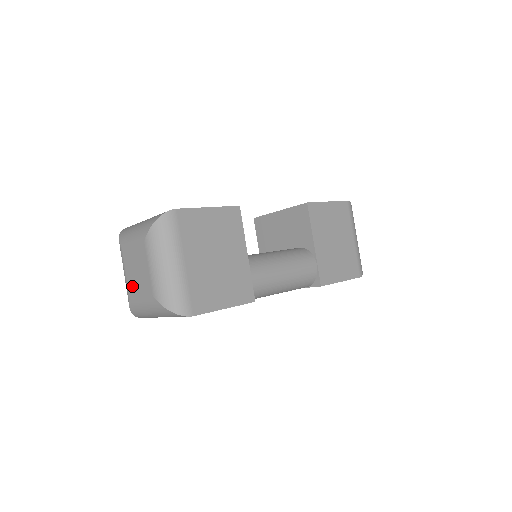
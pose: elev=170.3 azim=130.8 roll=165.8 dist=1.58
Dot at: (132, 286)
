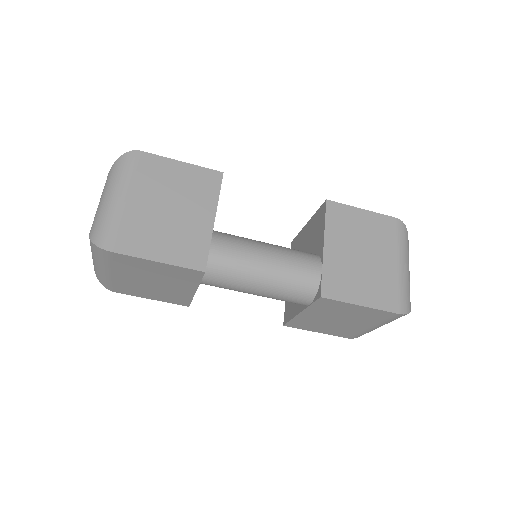
Dot at: occluded
